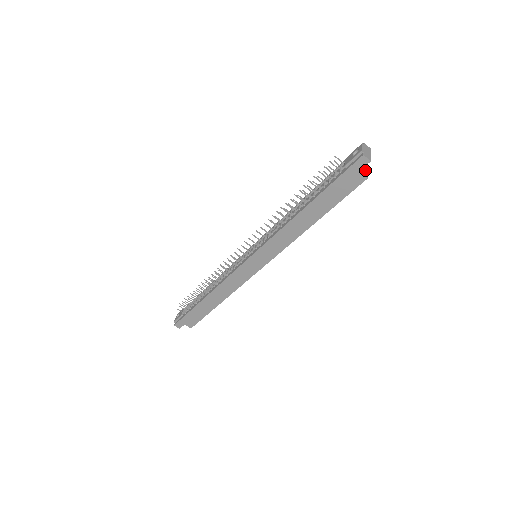
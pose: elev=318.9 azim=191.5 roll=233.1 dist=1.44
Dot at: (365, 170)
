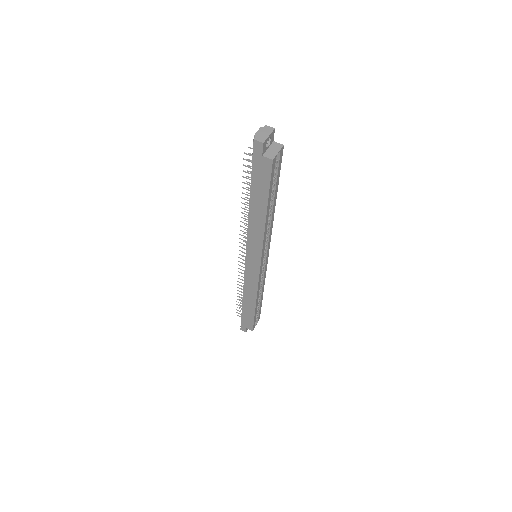
Dot at: (274, 151)
